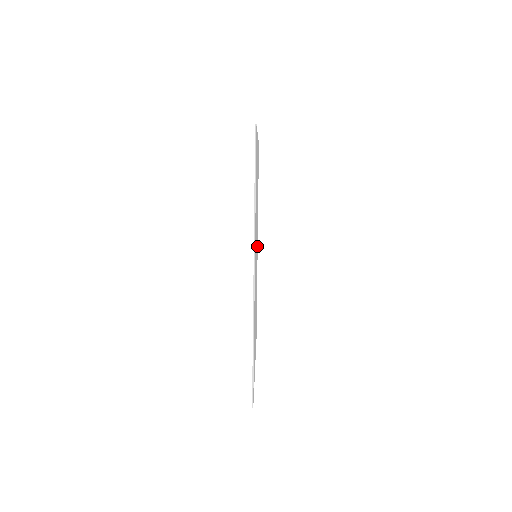
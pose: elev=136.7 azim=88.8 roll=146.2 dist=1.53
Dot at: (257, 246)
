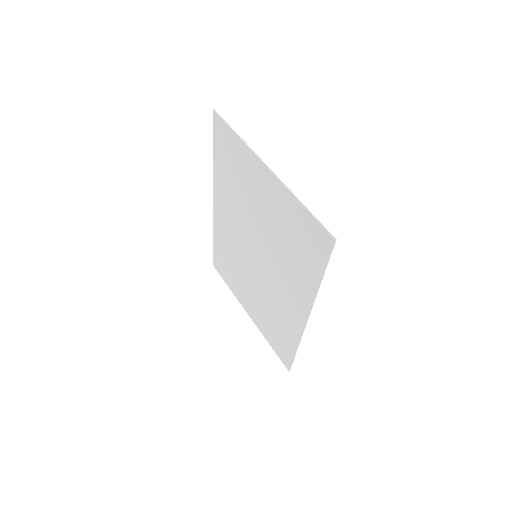
Dot at: (220, 211)
